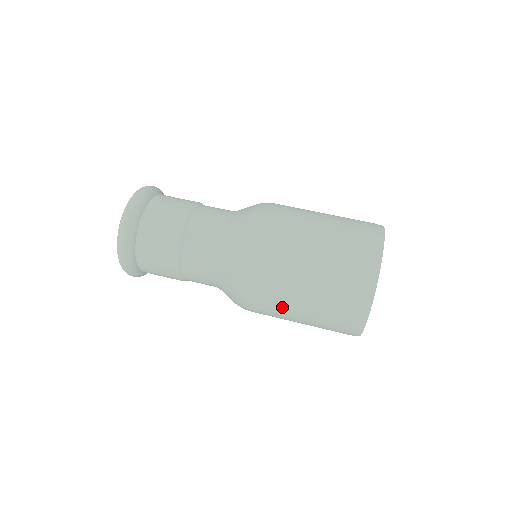
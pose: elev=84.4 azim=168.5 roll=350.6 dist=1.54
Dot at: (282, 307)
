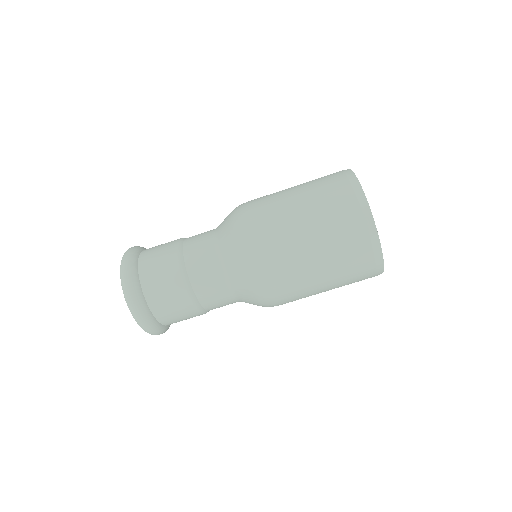
Dot at: (305, 286)
